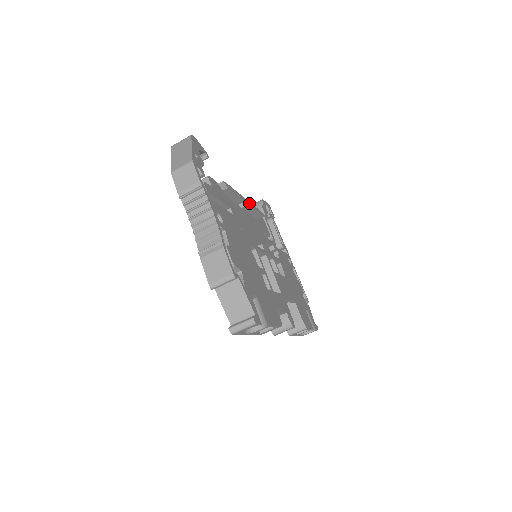
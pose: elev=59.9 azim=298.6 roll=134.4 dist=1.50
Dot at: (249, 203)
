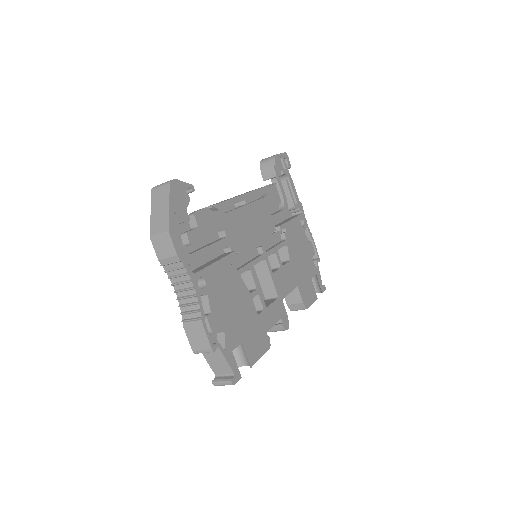
Dot at: (251, 194)
